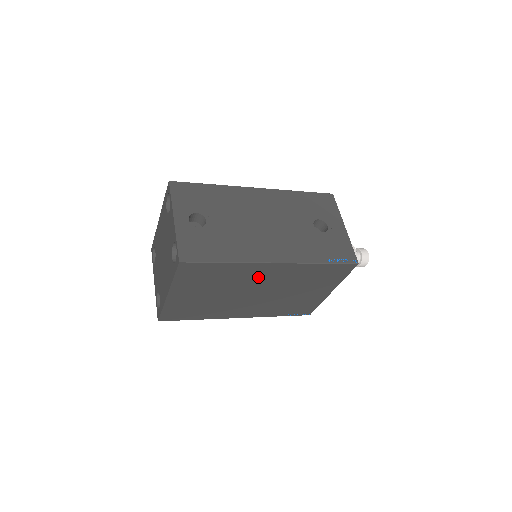
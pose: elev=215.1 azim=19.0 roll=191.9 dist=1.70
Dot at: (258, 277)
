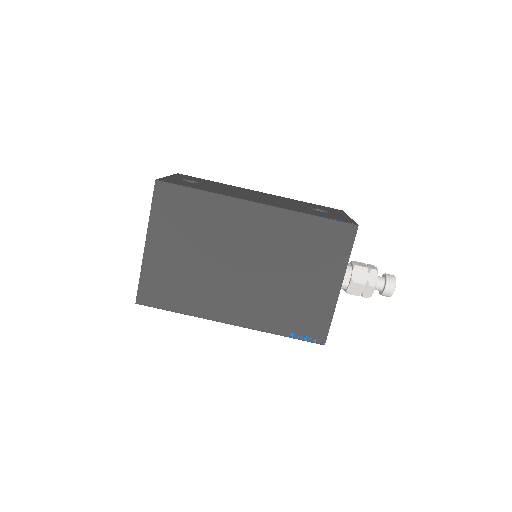
Dot at: (241, 229)
